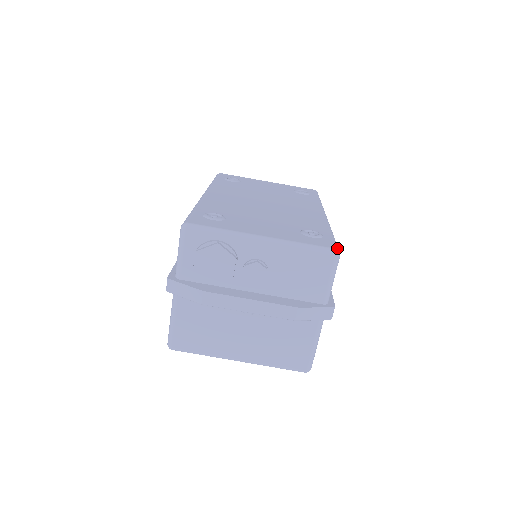
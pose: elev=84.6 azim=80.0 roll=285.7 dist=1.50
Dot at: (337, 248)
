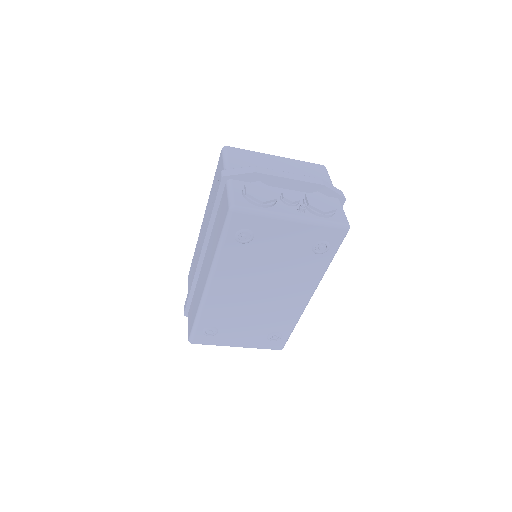
Dot at: (282, 348)
